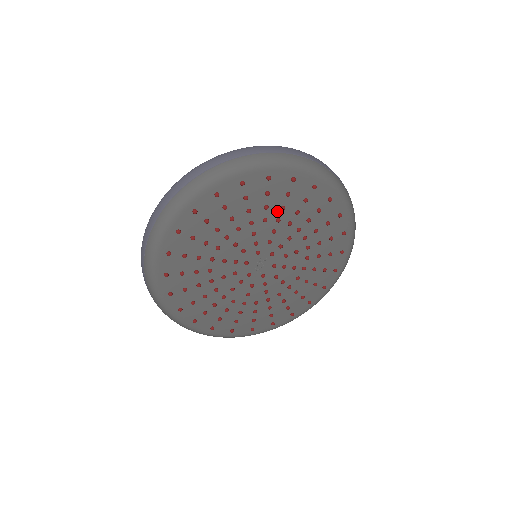
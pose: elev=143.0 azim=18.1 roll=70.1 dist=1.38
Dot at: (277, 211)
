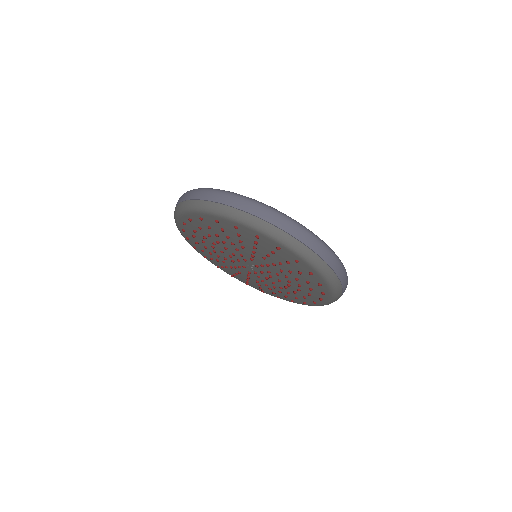
Dot at: (251, 247)
